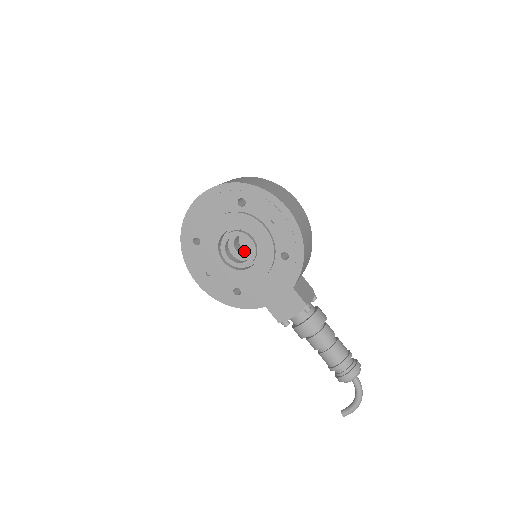
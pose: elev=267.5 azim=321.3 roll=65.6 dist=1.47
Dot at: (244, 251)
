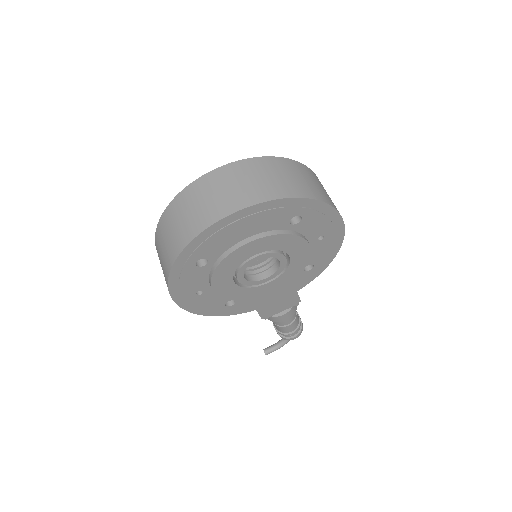
Dot at: occluded
